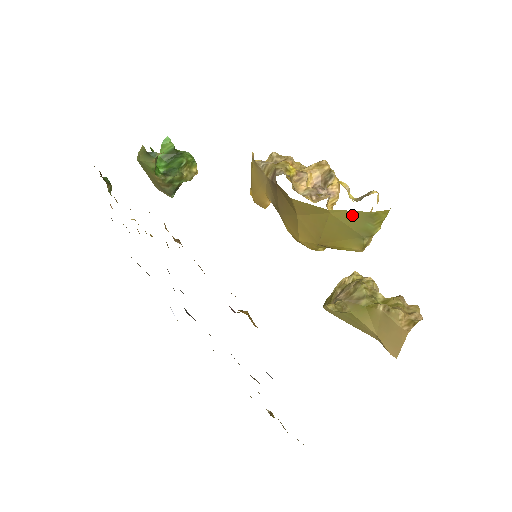
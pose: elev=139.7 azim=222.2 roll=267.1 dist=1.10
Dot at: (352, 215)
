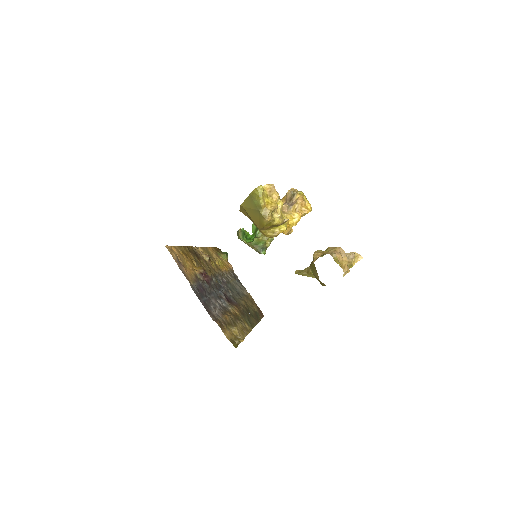
Dot at: (248, 201)
